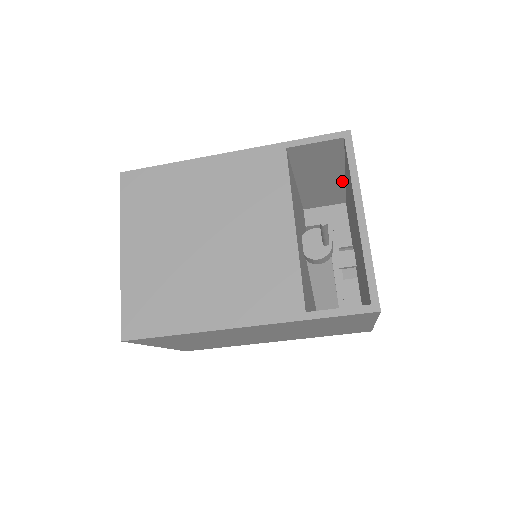
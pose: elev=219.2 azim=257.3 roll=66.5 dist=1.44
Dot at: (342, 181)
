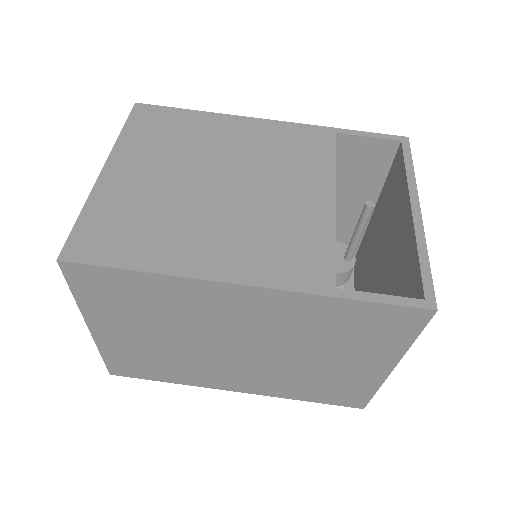
Dot at: occluded
